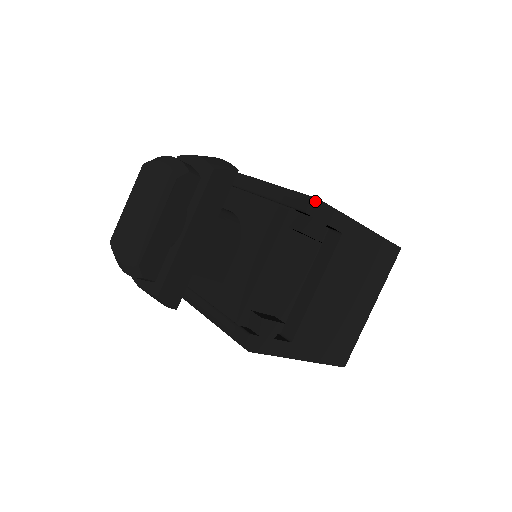
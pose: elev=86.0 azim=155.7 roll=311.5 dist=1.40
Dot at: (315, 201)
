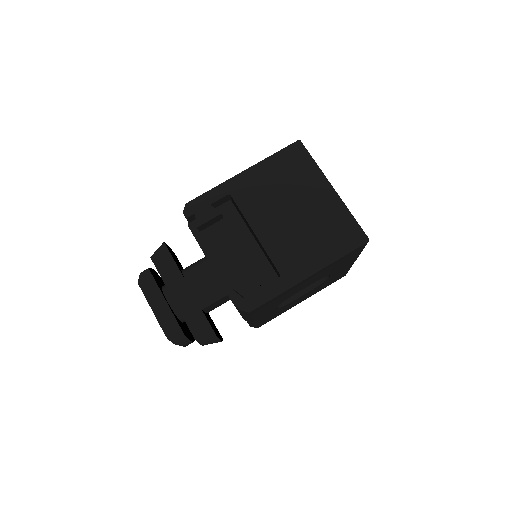
Dot at: (185, 207)
